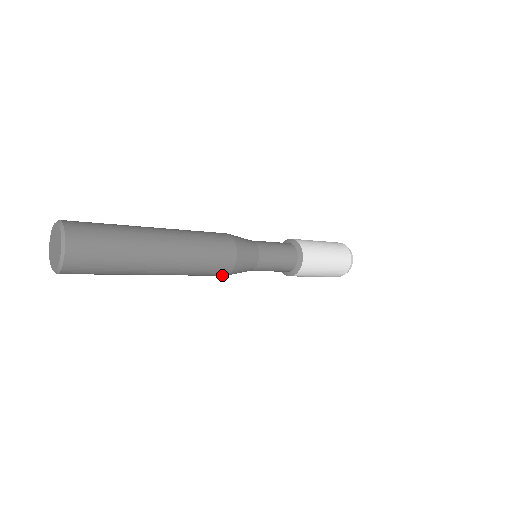
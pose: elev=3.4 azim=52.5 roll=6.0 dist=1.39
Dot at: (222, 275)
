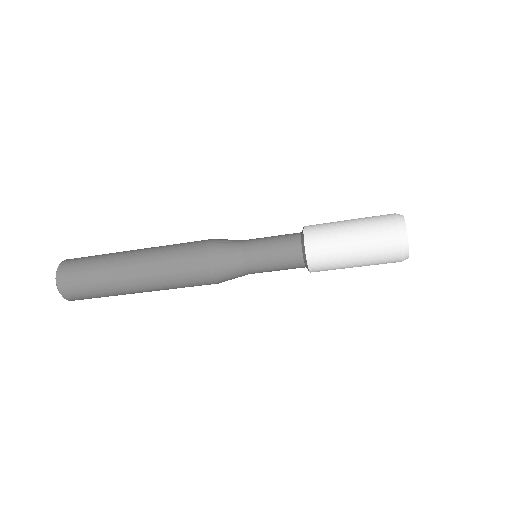
Dot at: (203, 260)
